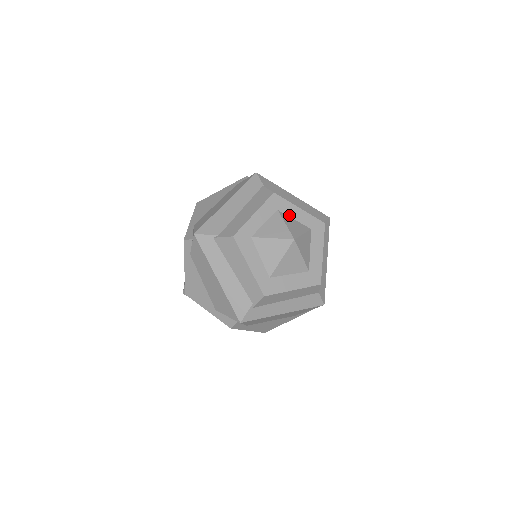
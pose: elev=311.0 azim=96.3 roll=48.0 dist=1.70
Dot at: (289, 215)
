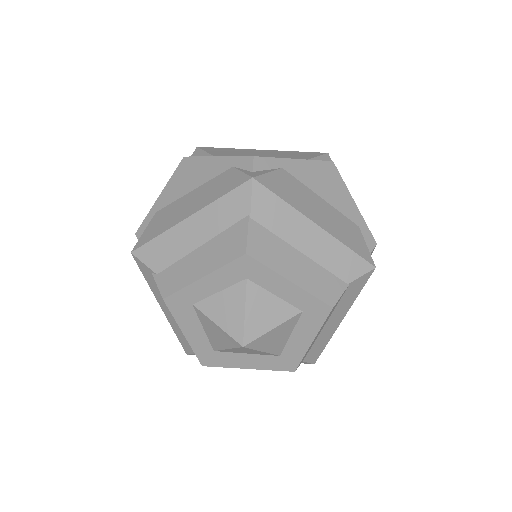
Dot at: (267, 288)
